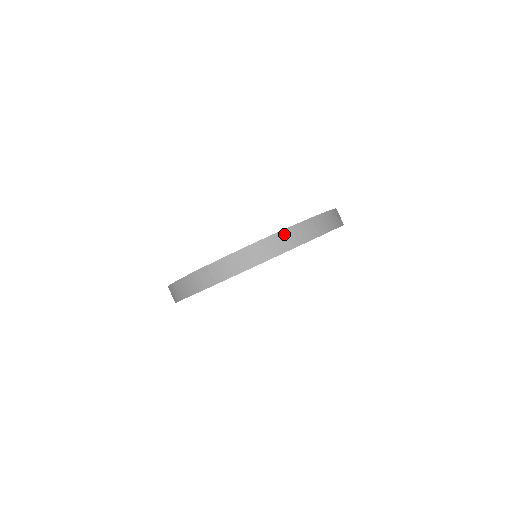
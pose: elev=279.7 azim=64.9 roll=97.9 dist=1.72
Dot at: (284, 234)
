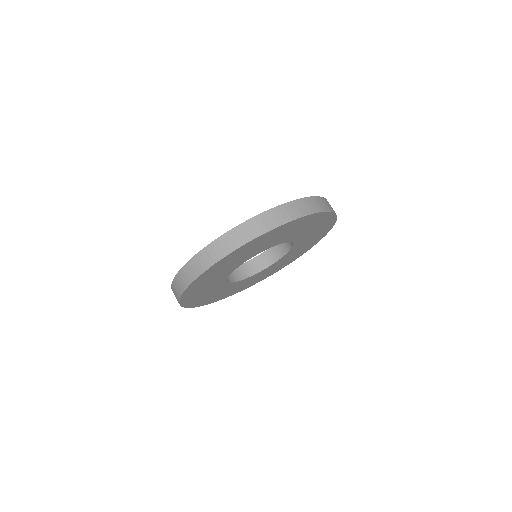
Dot at: (271, 213)
